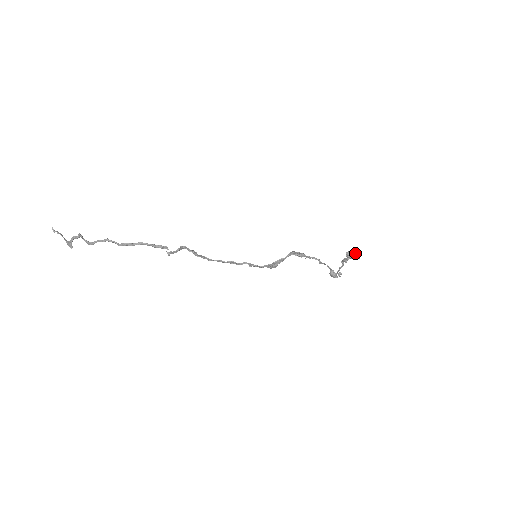
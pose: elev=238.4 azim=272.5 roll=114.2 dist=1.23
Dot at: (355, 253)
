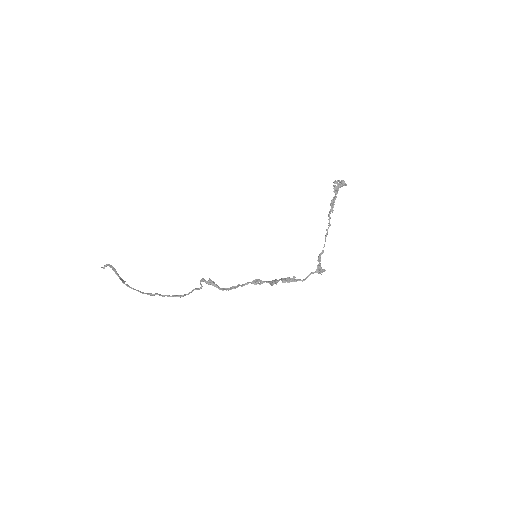
Dot at: (341, 183)
